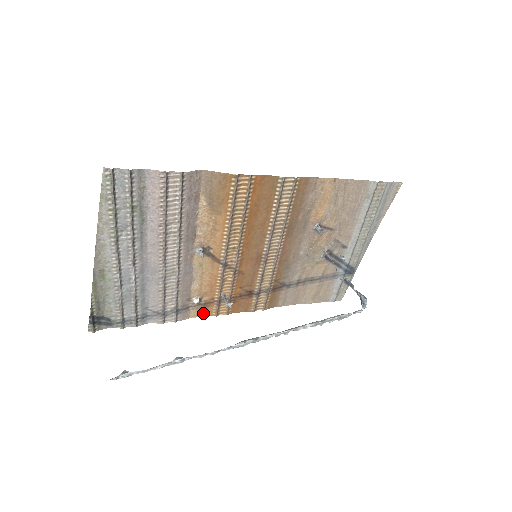
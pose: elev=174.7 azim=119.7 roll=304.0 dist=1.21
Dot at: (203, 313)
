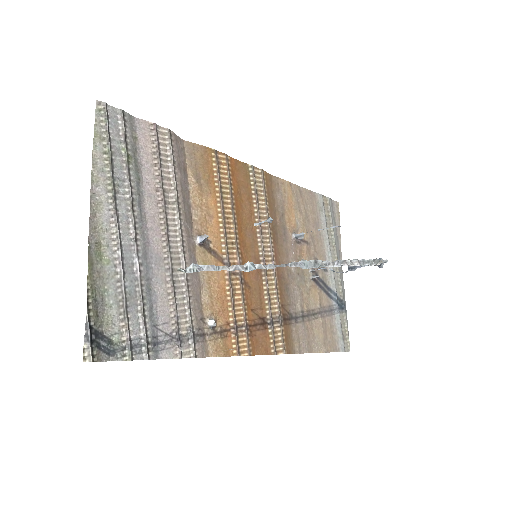
Dot at: (222, 350)
